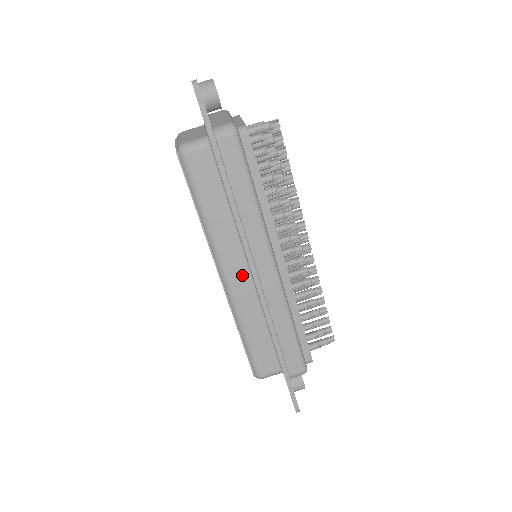
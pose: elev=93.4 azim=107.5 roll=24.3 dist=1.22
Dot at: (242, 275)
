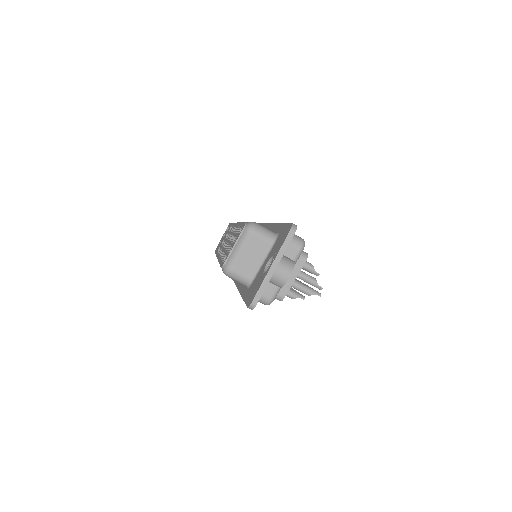
Dot at: occluded
